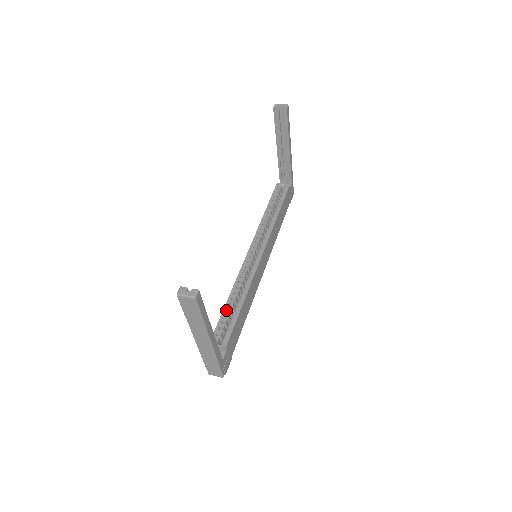
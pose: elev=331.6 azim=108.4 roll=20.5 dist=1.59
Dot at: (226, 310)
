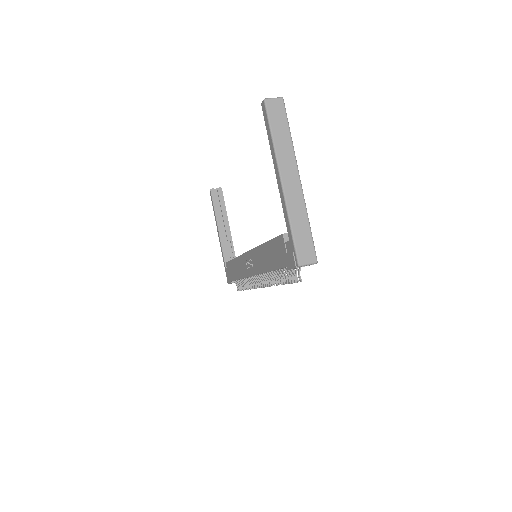
Dot at: occluded
